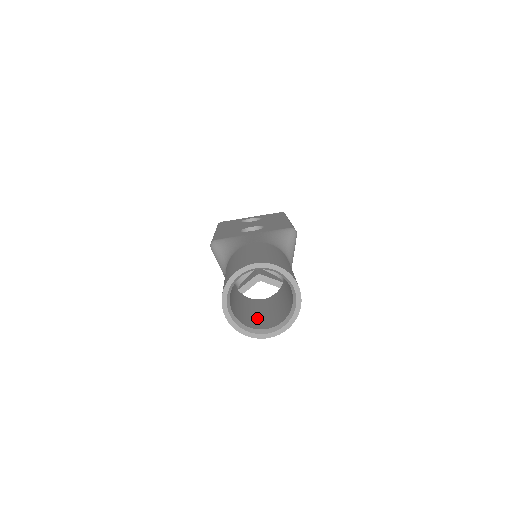
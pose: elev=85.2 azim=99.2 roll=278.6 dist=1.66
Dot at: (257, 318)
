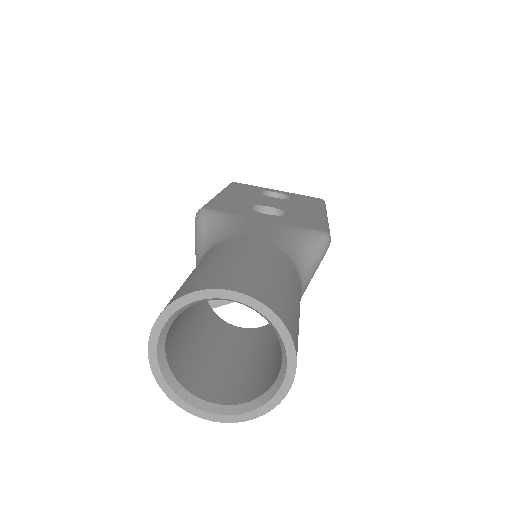
Dot at: (212, 368)
